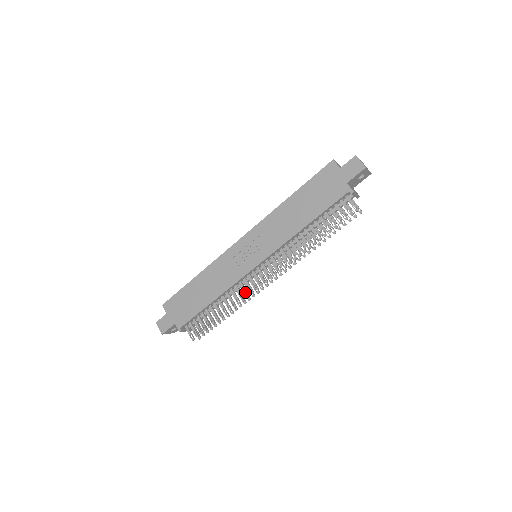
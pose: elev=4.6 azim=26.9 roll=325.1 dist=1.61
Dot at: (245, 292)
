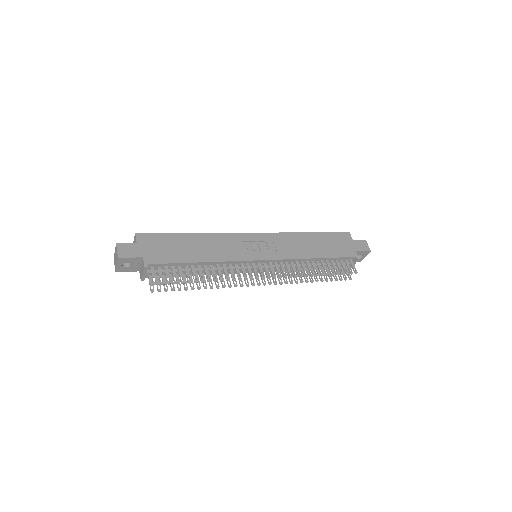
Dot at: (229, 278)
